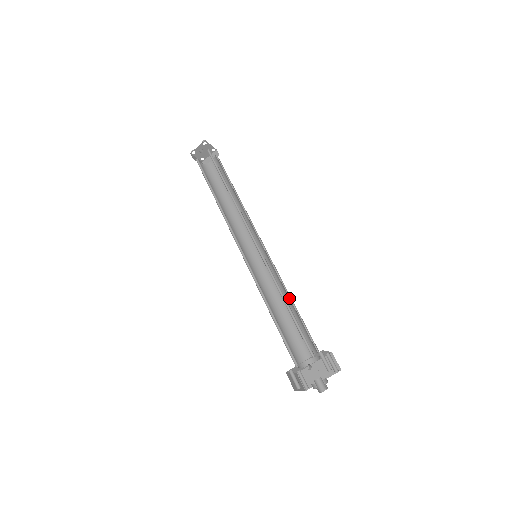
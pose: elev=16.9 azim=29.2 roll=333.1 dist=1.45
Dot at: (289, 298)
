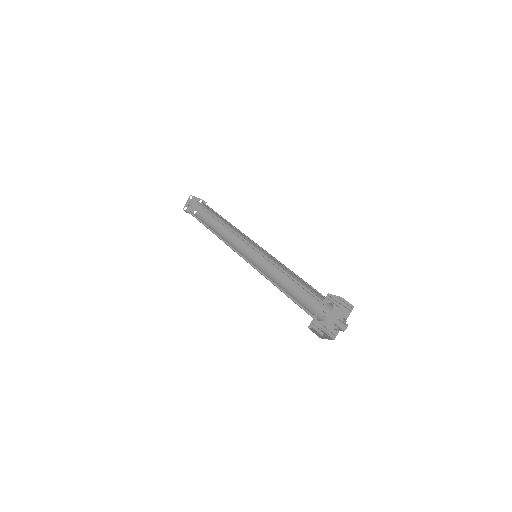
Dot at: (292, 273)
